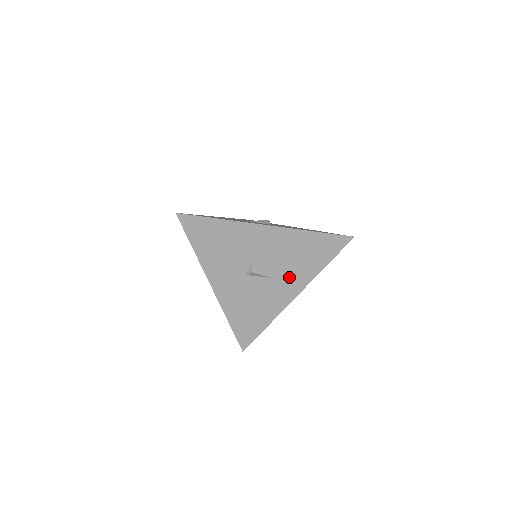
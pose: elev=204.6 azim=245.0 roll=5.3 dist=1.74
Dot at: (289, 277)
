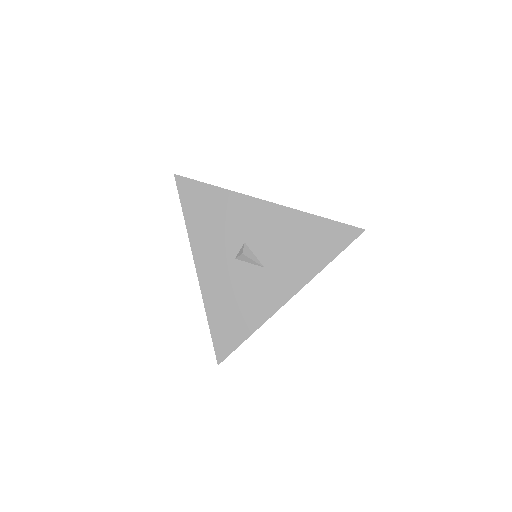
Dot at: (285, 270)
